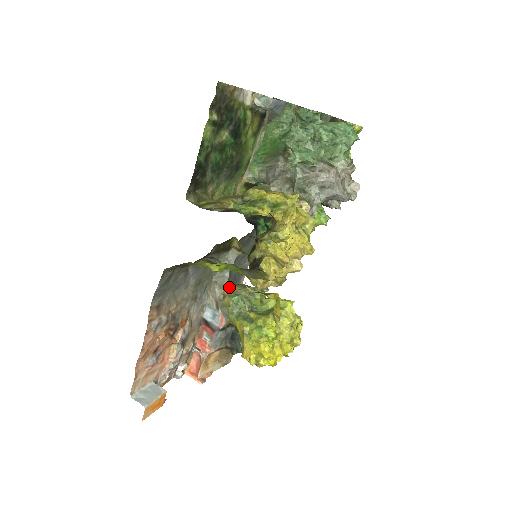
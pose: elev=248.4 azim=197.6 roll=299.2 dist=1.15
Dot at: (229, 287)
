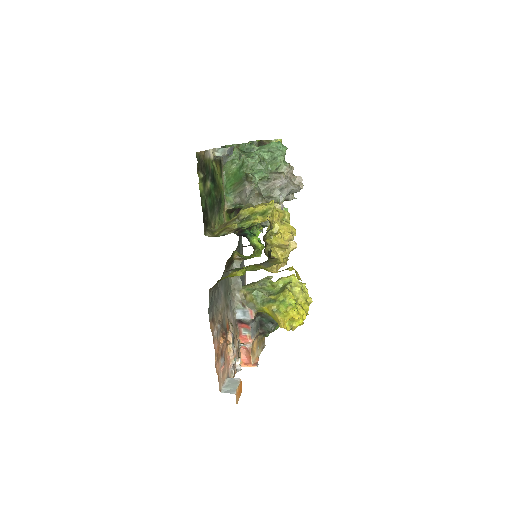
Dot at: (245, 288)
